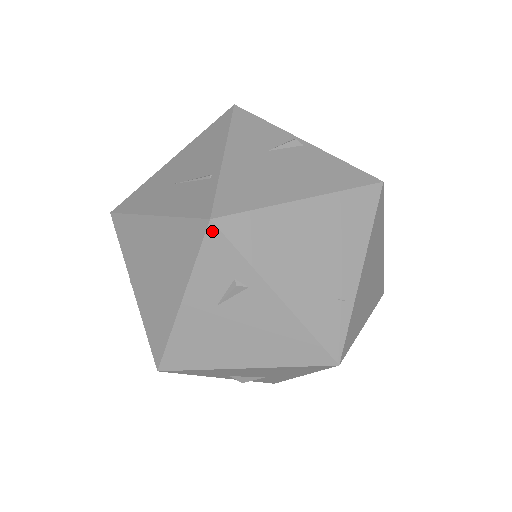
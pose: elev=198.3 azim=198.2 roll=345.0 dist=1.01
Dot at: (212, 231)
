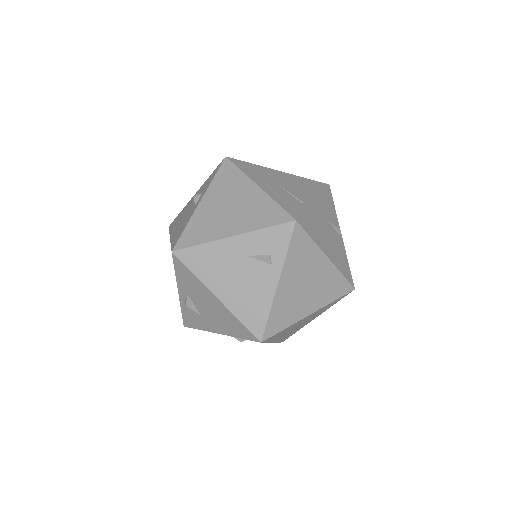
Dot at: (290, 225)
